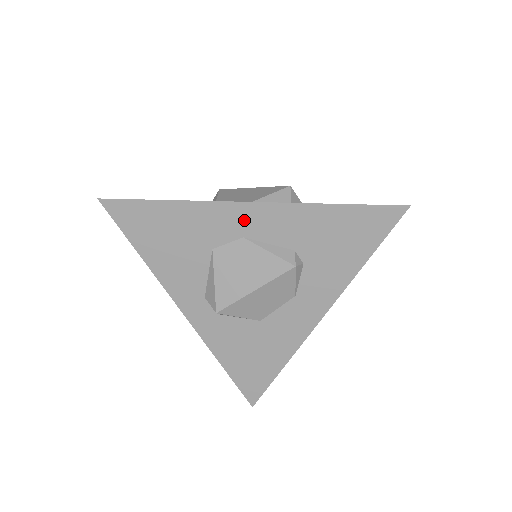
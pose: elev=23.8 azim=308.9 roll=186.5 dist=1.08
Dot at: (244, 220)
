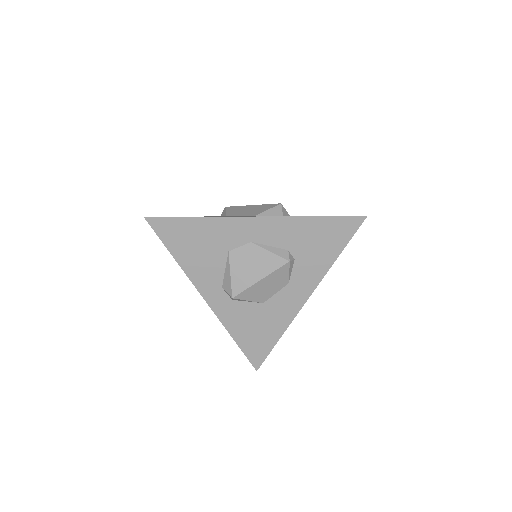
Dot at: (252, 229)
